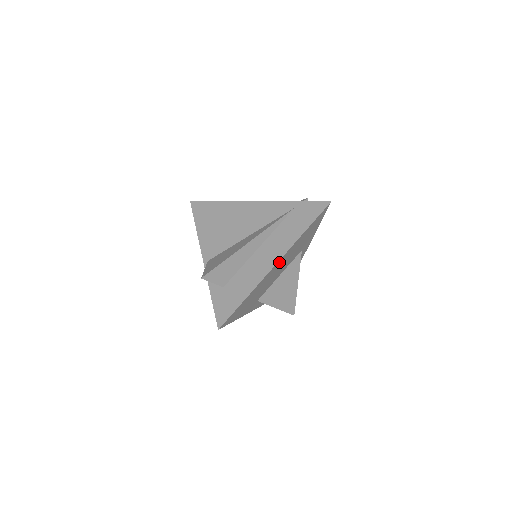
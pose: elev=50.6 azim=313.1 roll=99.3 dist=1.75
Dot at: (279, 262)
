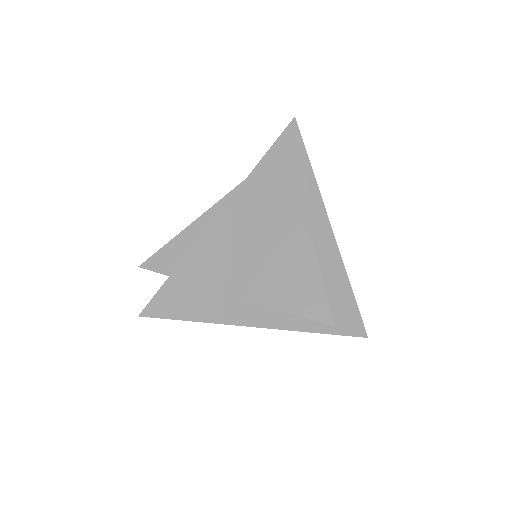
Dot at: (232, 210)
